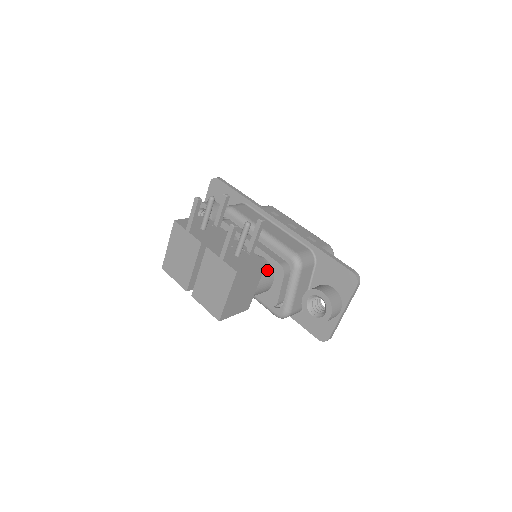
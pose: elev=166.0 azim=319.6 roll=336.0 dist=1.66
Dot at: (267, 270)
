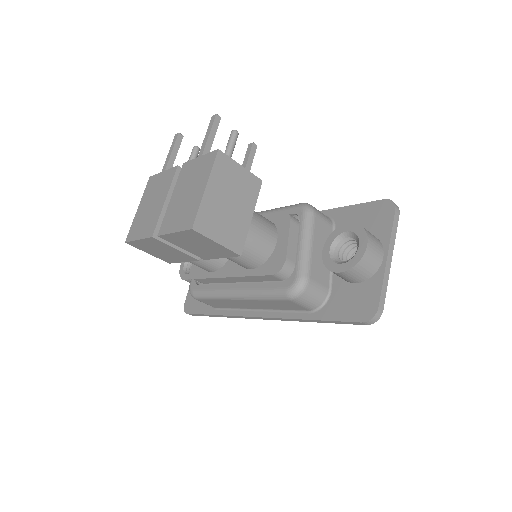
Dot at: (267, 220)
